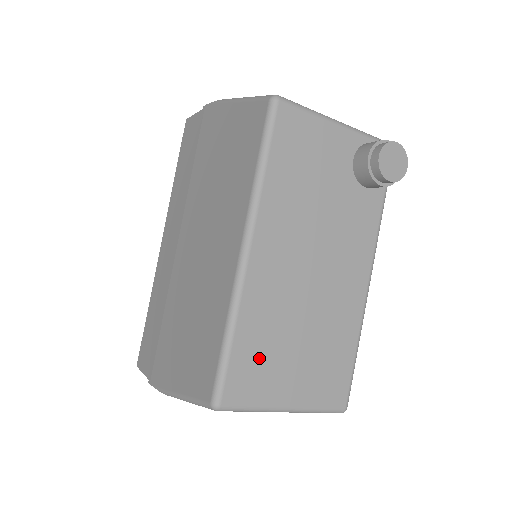
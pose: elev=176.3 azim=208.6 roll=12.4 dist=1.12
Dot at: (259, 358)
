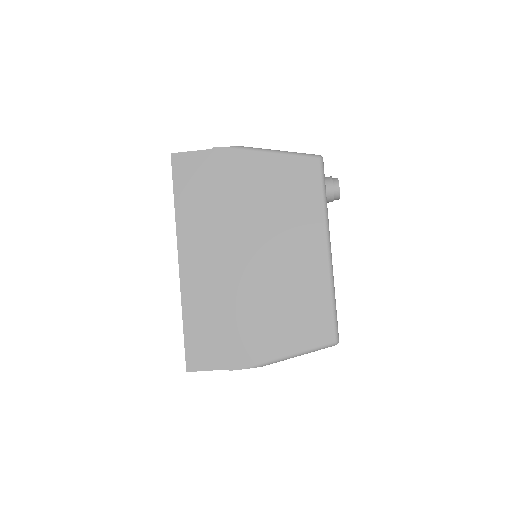
Dot at: occluded
